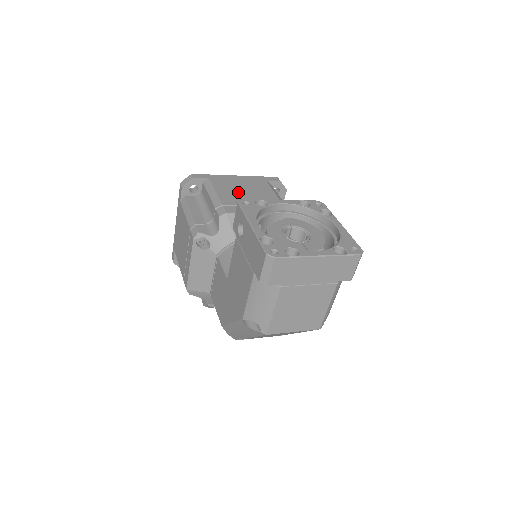
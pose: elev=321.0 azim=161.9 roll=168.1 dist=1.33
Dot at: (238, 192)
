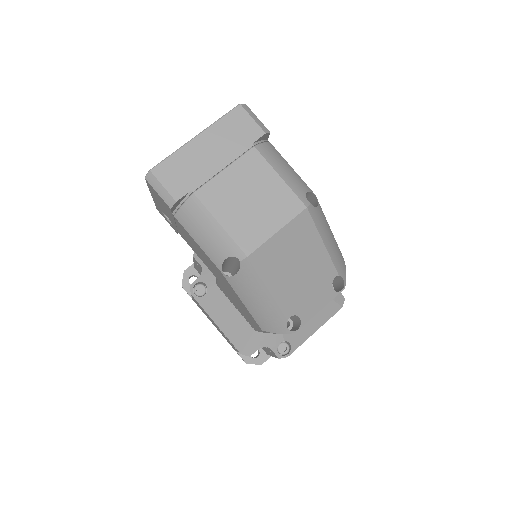
Dot at: occluded
